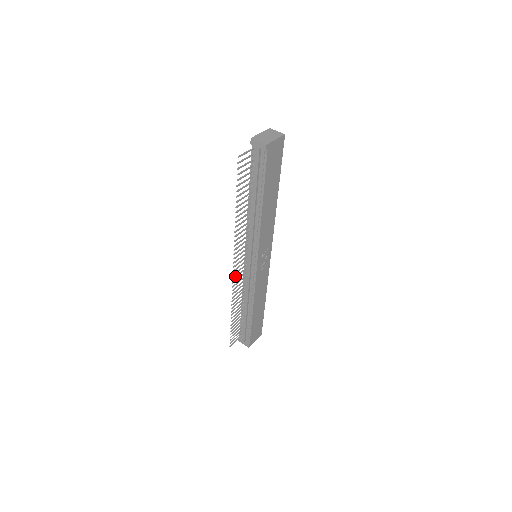
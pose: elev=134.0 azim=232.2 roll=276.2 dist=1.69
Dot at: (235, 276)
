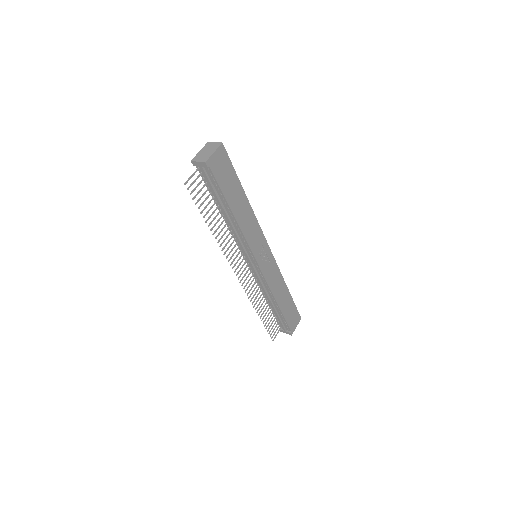
Dot at: (243, 282)
